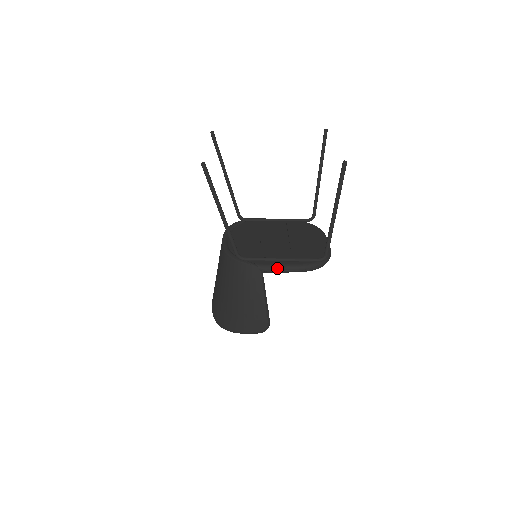
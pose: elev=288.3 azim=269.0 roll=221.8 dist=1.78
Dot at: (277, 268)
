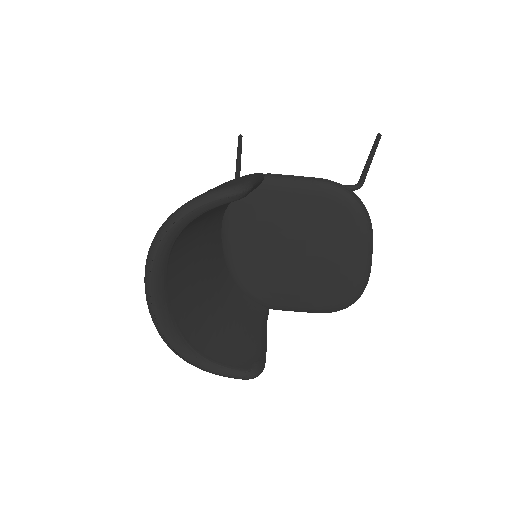
Dot at: (287, 175)
